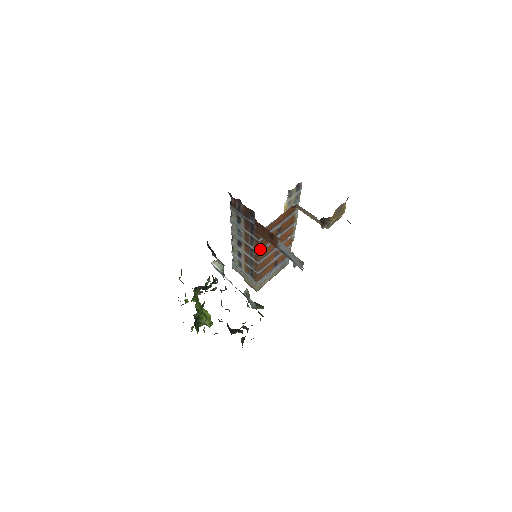
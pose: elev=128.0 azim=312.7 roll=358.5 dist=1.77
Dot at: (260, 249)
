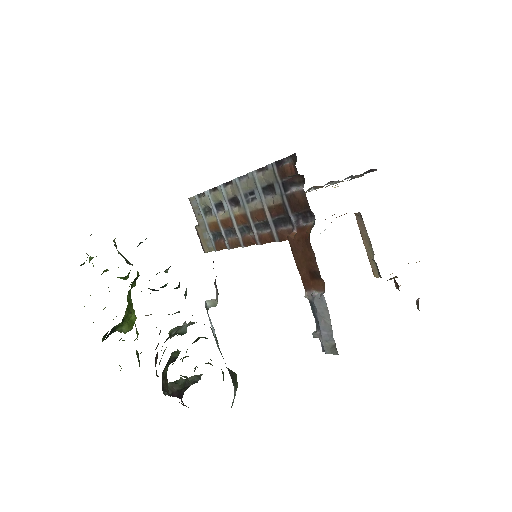
Dot at: (265, 242)
